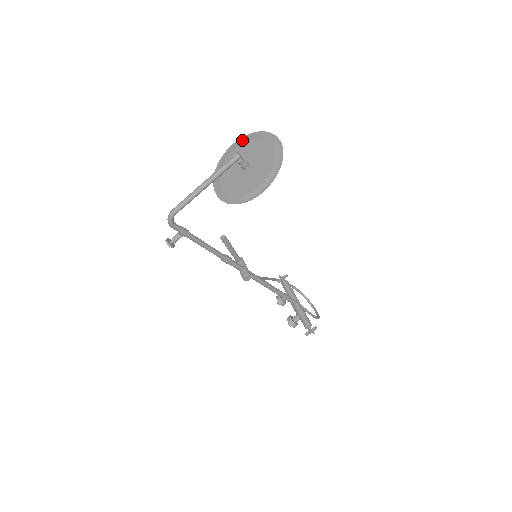
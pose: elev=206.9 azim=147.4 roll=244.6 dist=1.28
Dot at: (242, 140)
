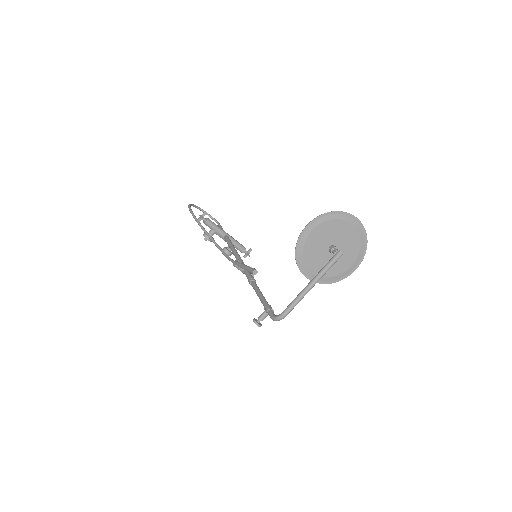
Dot at: (318, 222)
